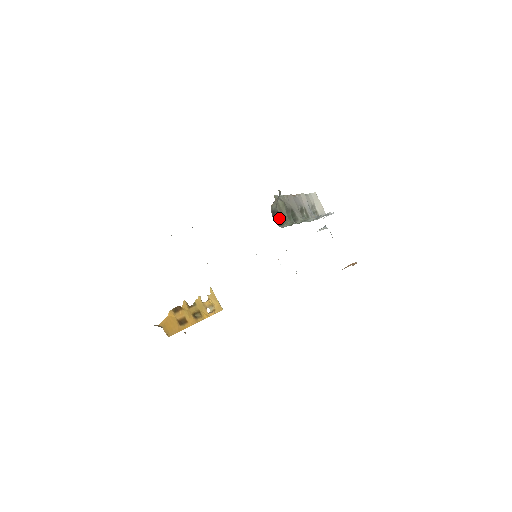
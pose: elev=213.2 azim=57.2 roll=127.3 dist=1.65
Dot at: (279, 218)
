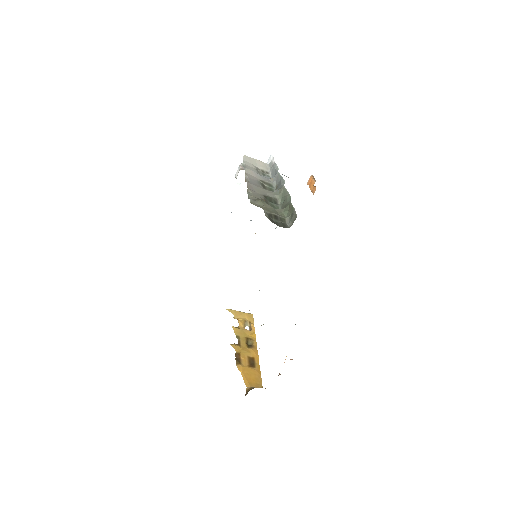
Dot at: (277, 219)
